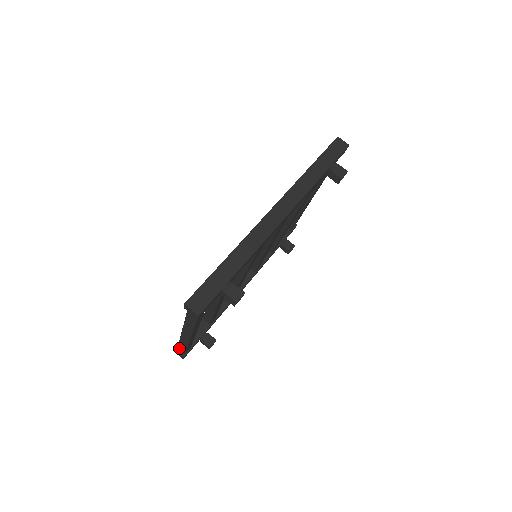
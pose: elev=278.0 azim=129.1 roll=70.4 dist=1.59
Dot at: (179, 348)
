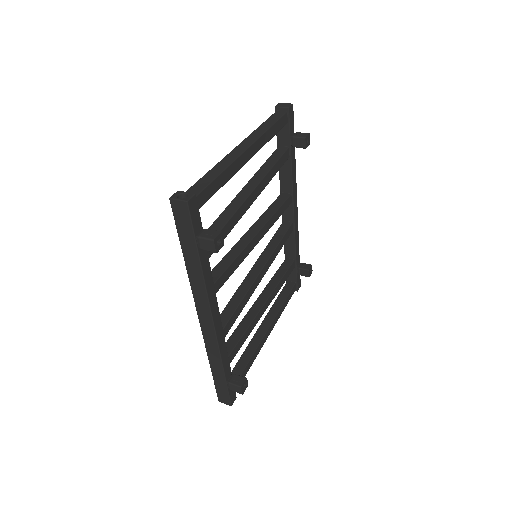
Dot at: occluded
